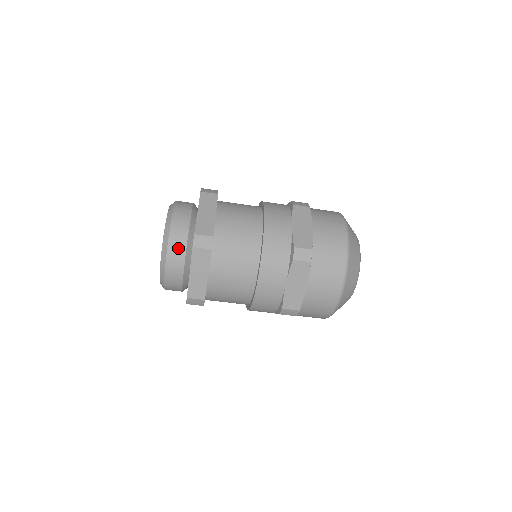
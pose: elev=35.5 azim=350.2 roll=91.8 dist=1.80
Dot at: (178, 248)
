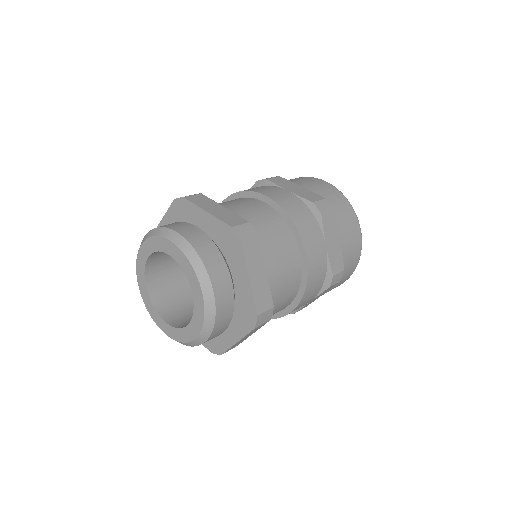
Dot at: (224, 323)
